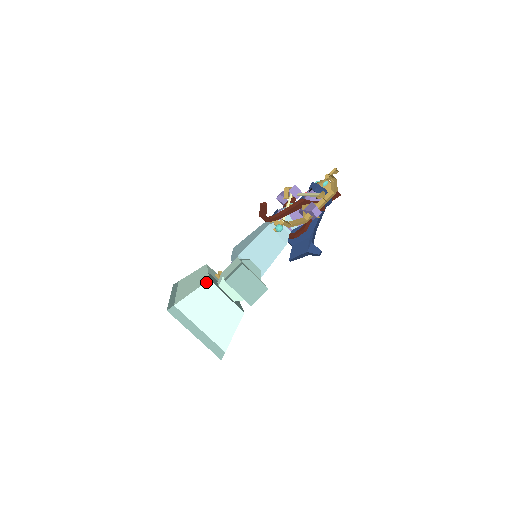
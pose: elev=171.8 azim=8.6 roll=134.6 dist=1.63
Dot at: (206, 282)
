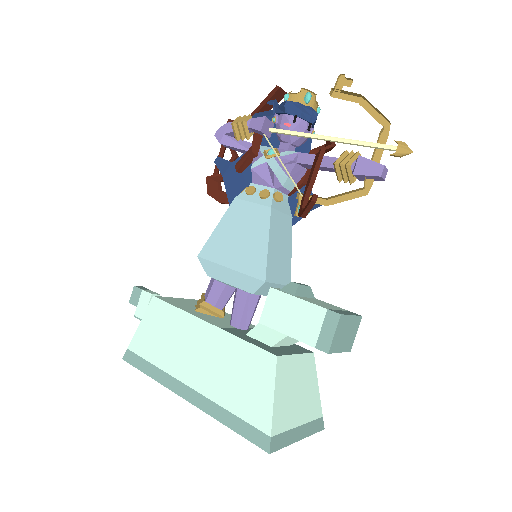
Dot at: (276, 364)
